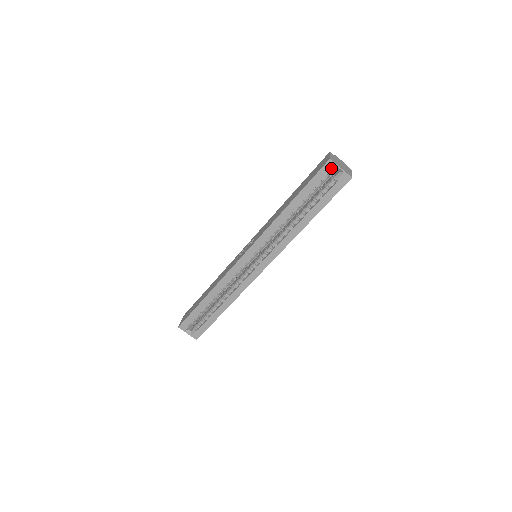
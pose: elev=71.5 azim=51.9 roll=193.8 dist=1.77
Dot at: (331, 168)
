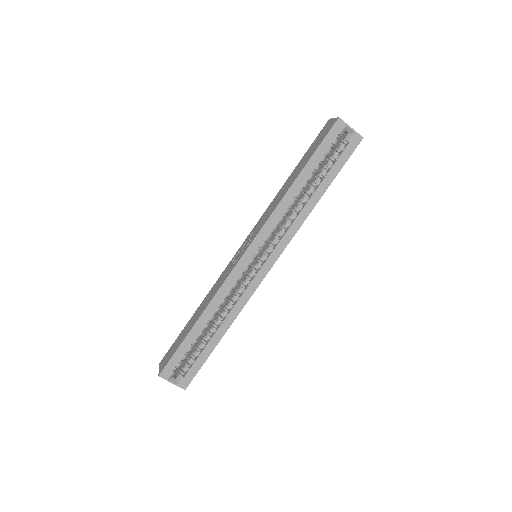
Dot at: (341, 128)
